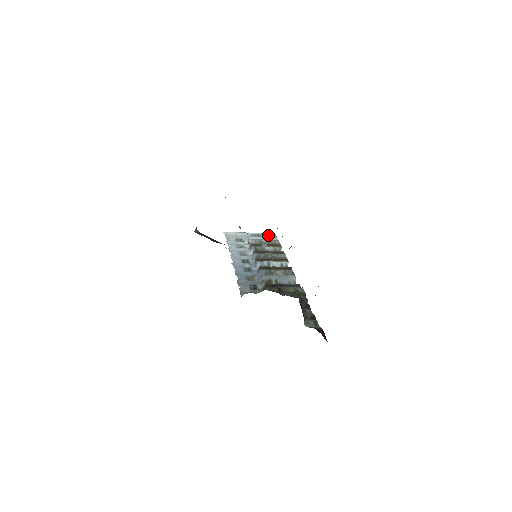
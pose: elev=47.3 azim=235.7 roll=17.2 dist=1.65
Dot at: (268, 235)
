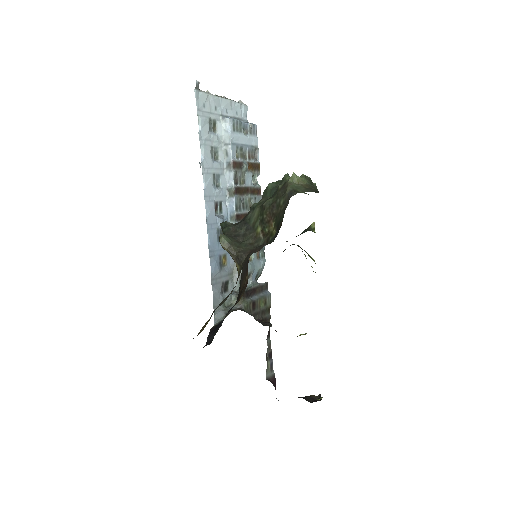
Dot at: (250, 127)
